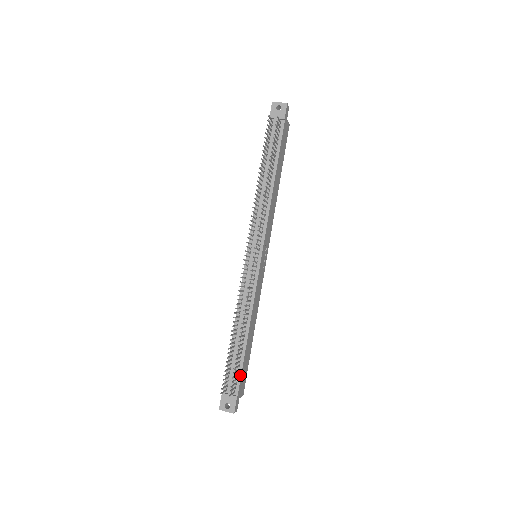
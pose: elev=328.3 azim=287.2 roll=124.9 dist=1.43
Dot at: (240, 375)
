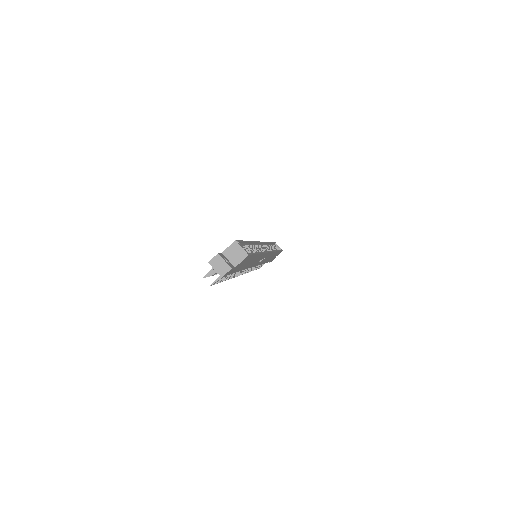
Dot at: occluded
